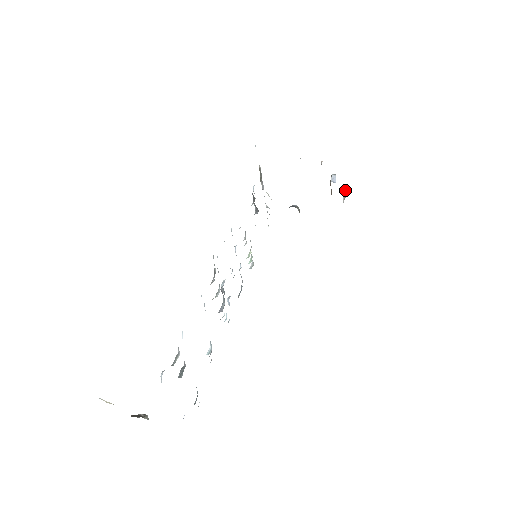
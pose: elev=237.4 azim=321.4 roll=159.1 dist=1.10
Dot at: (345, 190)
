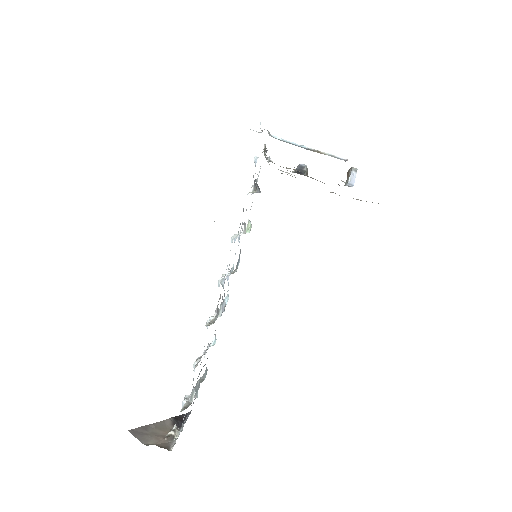
Dot at: occluded
